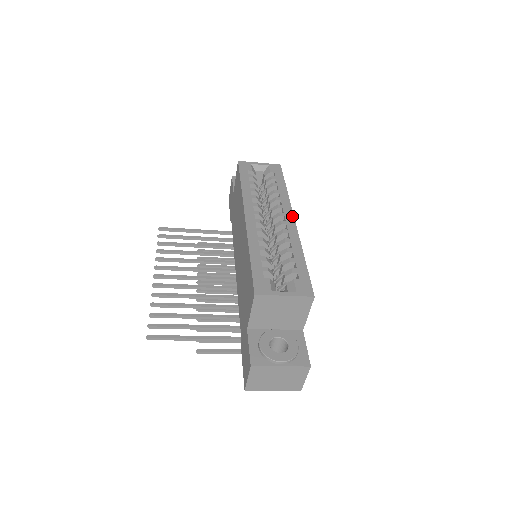
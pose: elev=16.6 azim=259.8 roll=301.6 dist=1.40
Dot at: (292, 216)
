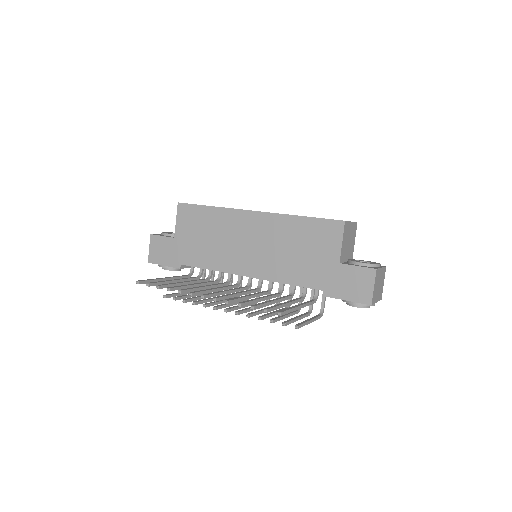
Dot at: occluded
